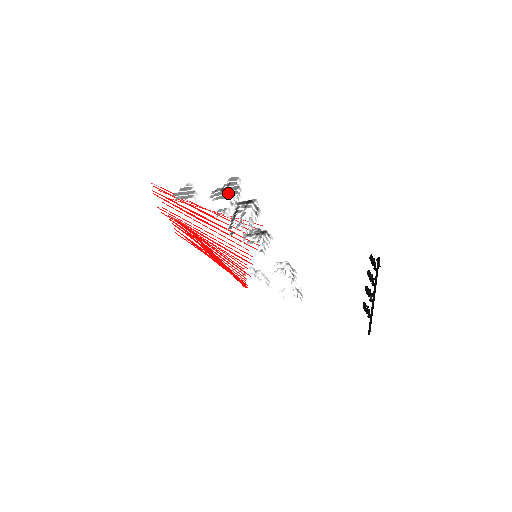
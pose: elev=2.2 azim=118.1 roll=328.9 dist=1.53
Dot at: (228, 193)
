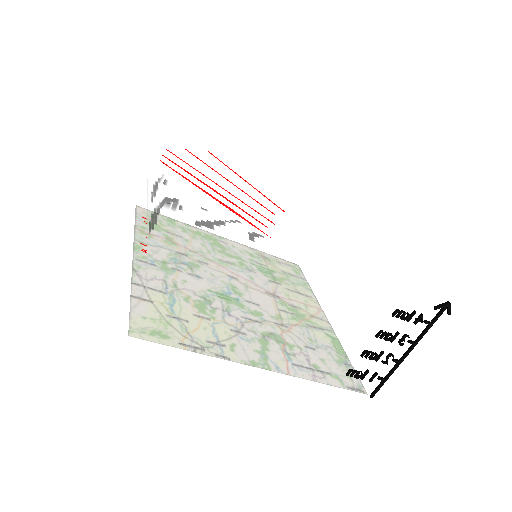
Dot at: occluded
